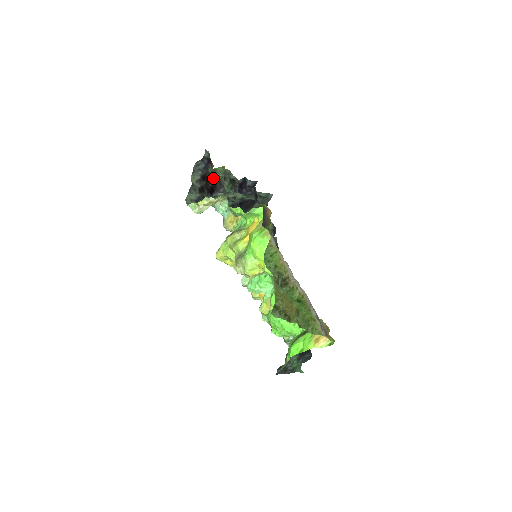
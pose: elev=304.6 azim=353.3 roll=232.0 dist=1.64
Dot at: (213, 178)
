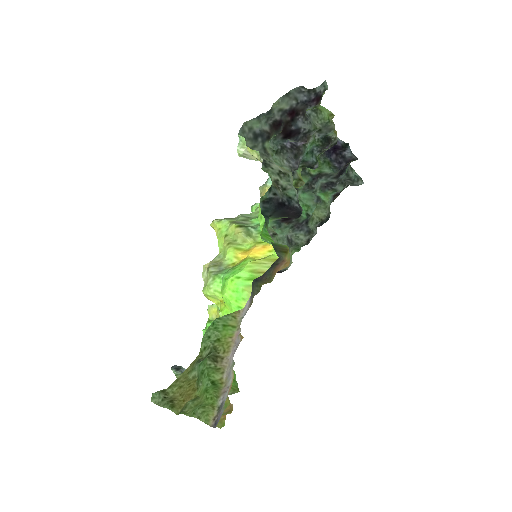
Dot at: (303, 122)
